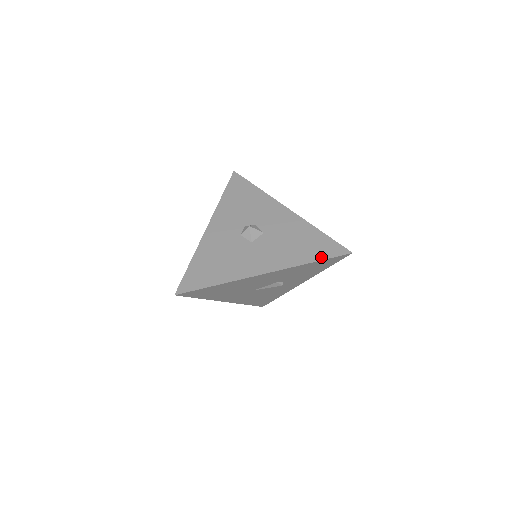
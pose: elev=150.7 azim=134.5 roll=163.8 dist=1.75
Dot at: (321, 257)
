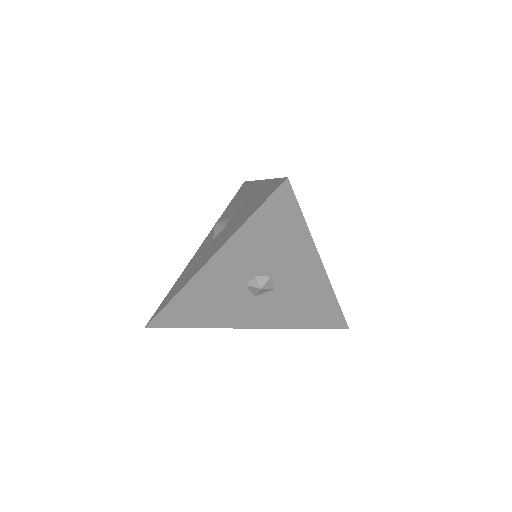
Dot at: (317, 327)
